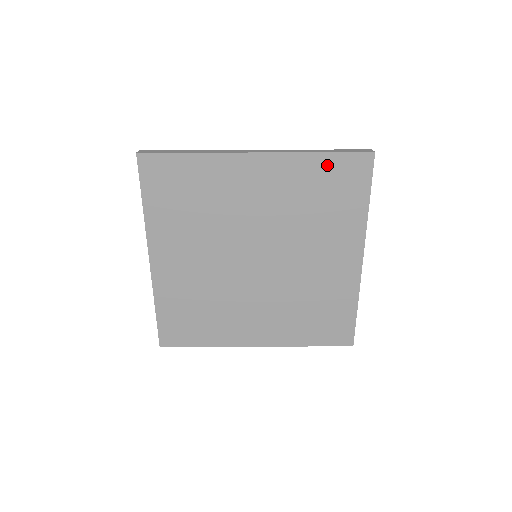
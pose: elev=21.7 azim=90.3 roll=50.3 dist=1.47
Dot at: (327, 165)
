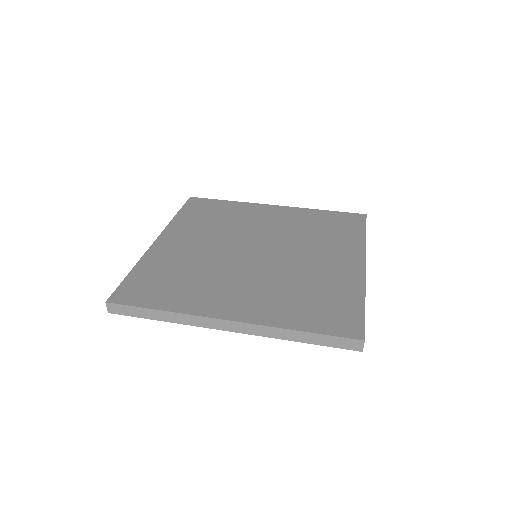
Dot at: occluded
